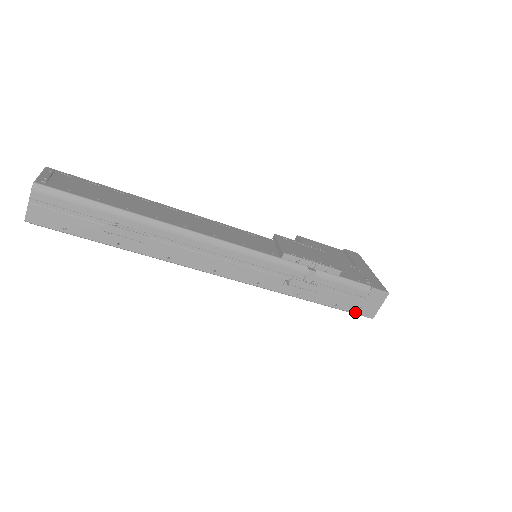
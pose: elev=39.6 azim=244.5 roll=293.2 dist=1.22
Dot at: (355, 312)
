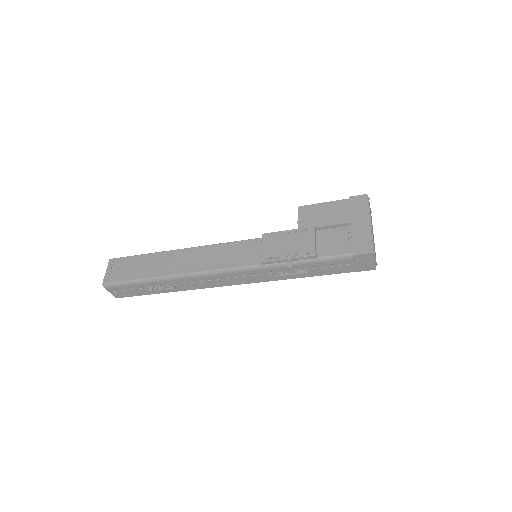
Dot at: (355, 271)
